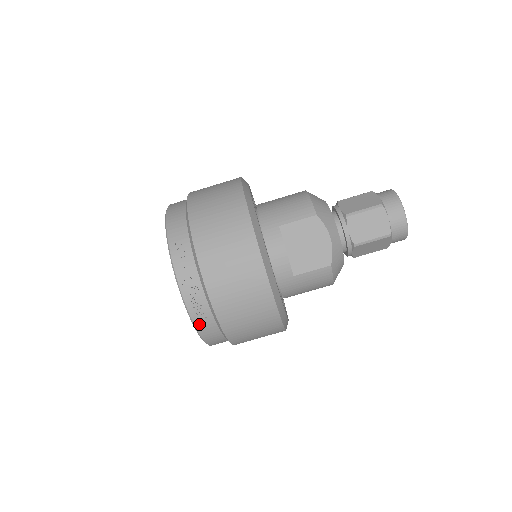
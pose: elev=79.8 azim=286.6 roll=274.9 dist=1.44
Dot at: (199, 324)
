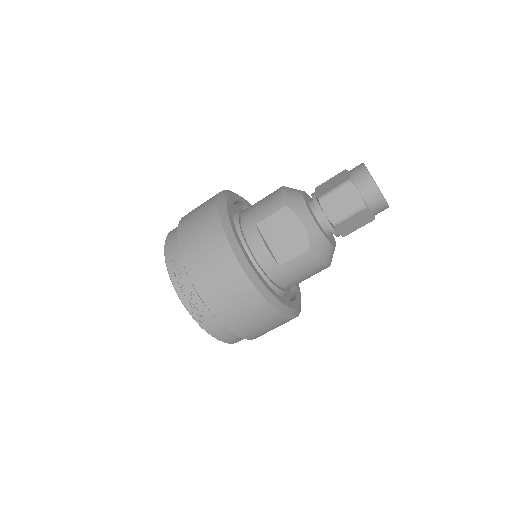
Dot at: (205, 325)
